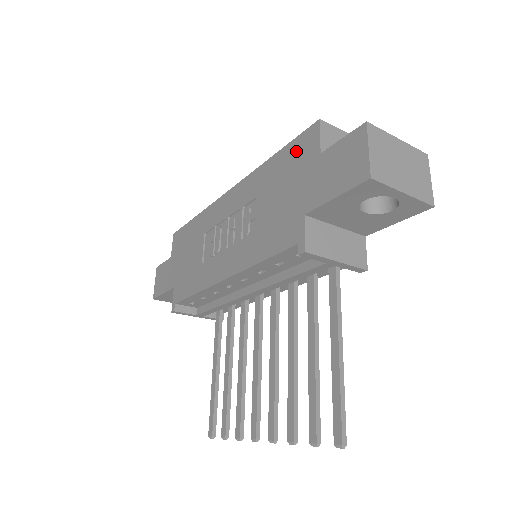
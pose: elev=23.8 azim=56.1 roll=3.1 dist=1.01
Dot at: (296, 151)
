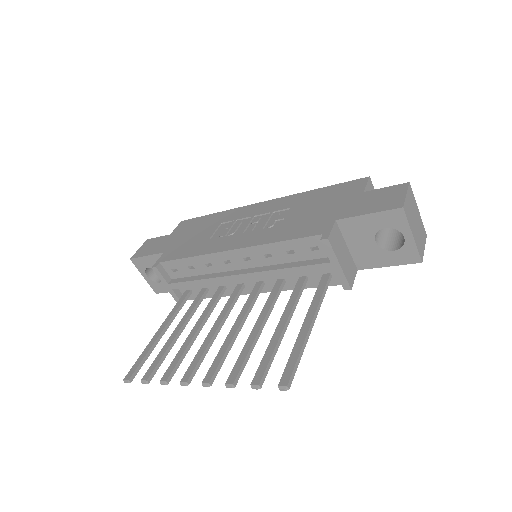
Dot at: (341, 189)
